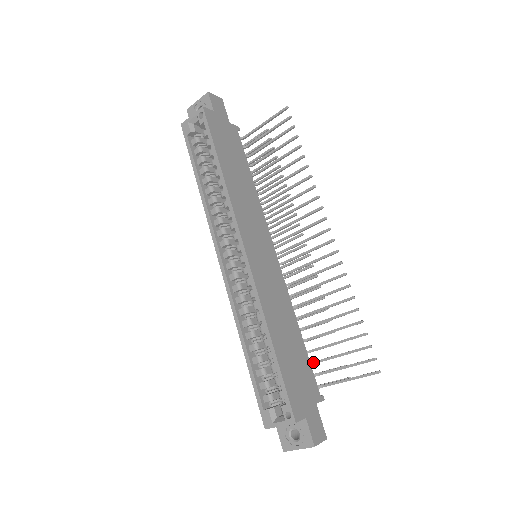
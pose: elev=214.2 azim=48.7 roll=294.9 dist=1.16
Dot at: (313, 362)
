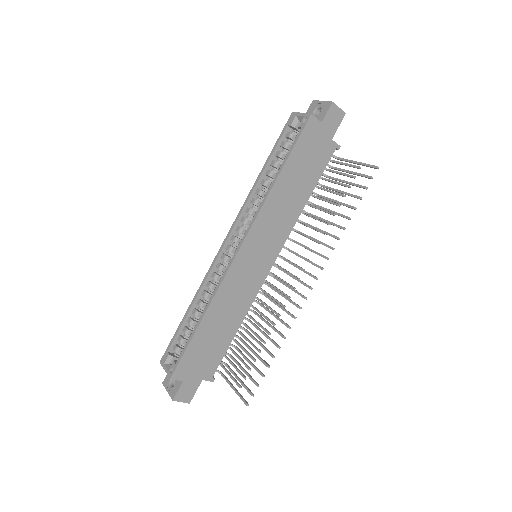
Dot at: (230, 355)
